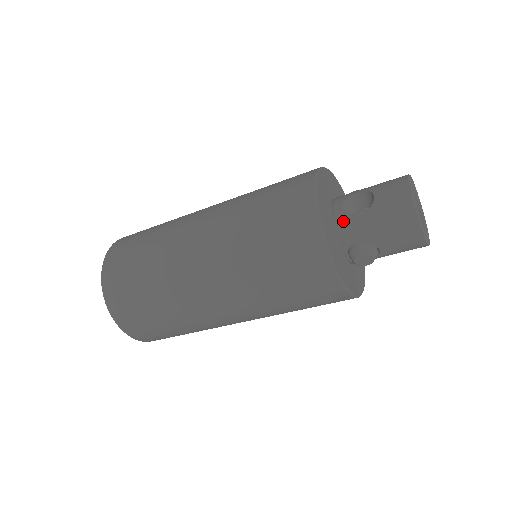
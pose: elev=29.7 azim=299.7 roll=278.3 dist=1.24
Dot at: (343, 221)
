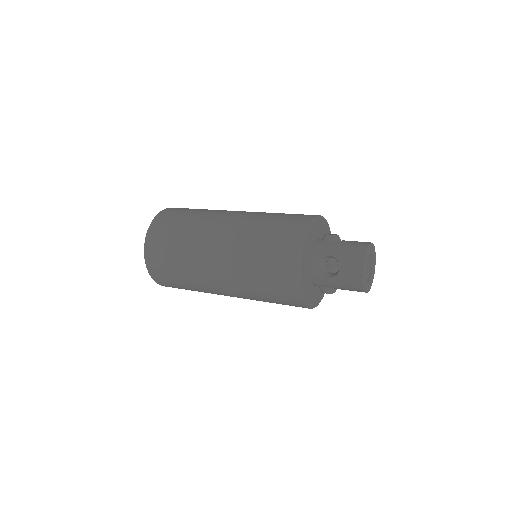
Dot at: (317, 276)
